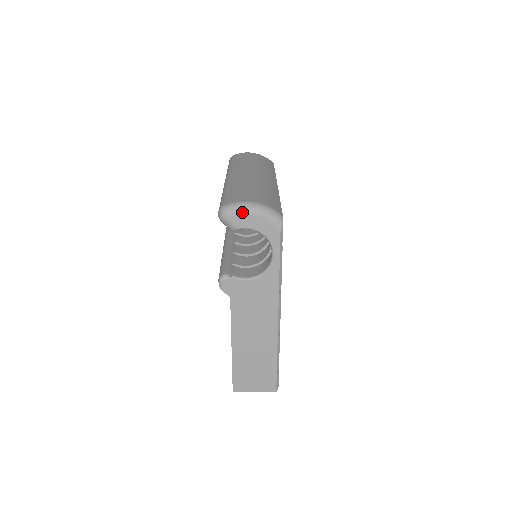
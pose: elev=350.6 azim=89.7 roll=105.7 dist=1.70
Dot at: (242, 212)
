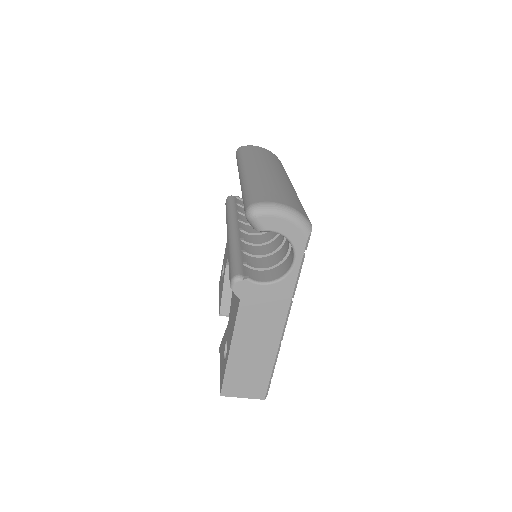
Dot at: (273, 214)
